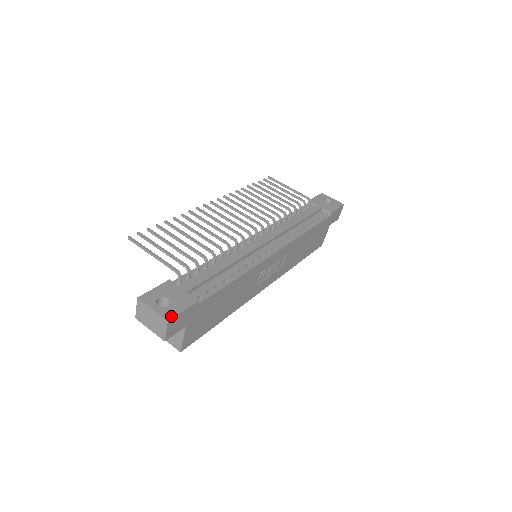
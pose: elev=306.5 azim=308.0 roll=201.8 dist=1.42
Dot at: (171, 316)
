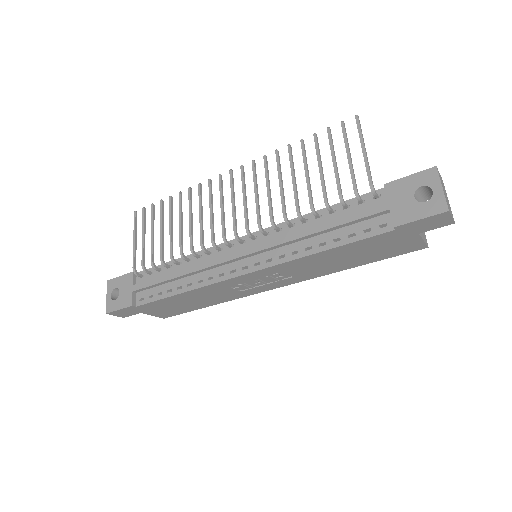
Dot at: (109, 310)
